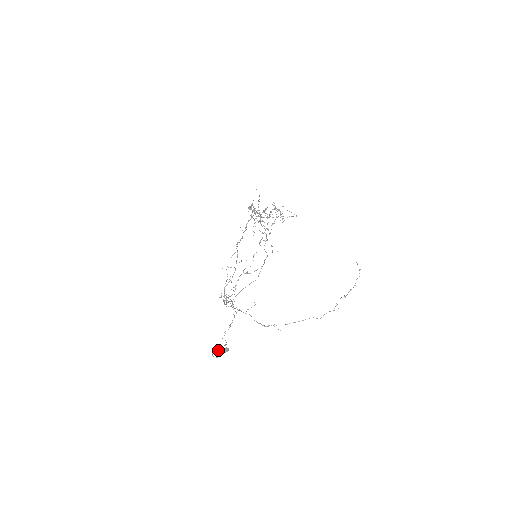
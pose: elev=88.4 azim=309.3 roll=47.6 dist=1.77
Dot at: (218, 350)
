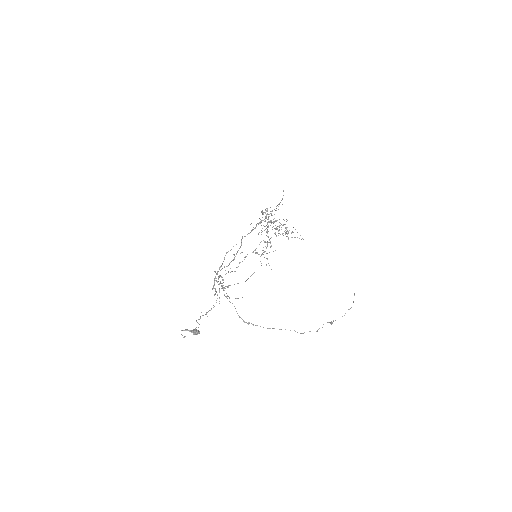
Dot at: (189, 330)
